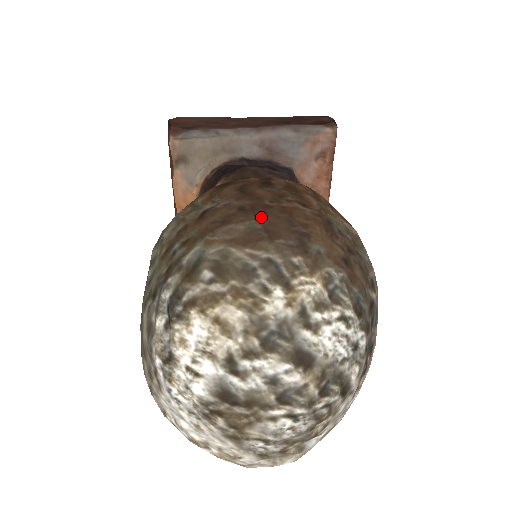
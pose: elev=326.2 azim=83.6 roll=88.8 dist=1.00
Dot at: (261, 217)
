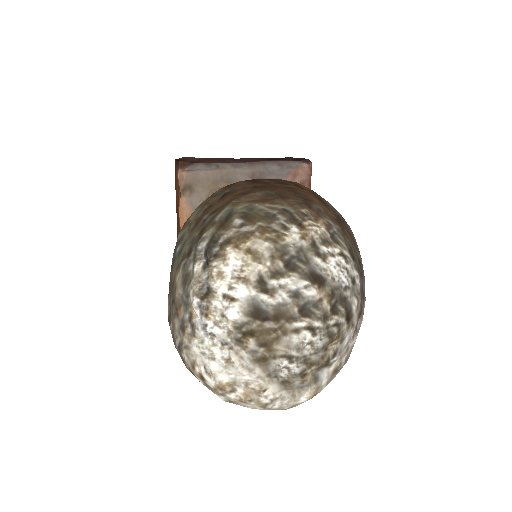
Dot at: (273, 189)
